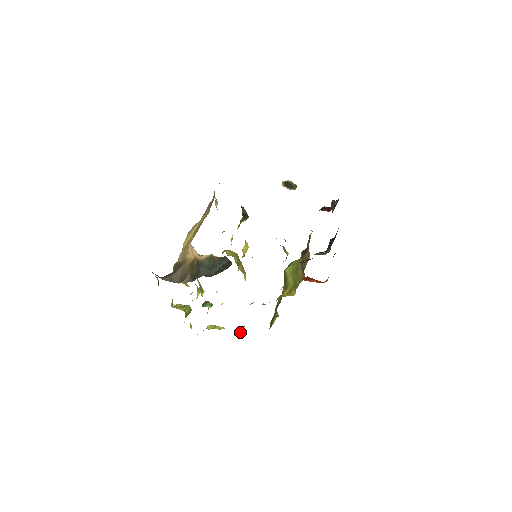
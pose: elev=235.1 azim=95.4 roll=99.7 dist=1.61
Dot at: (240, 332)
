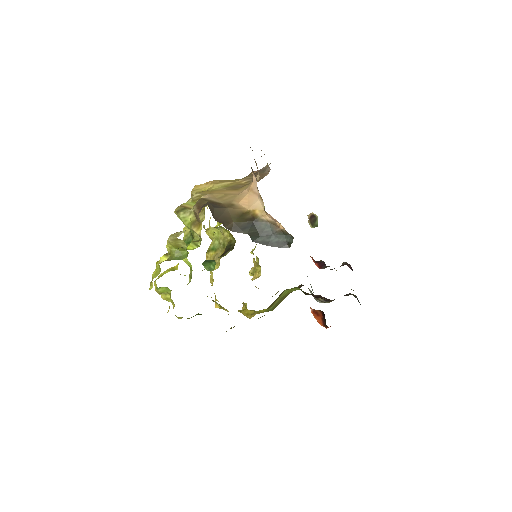
Dot at: occluded
